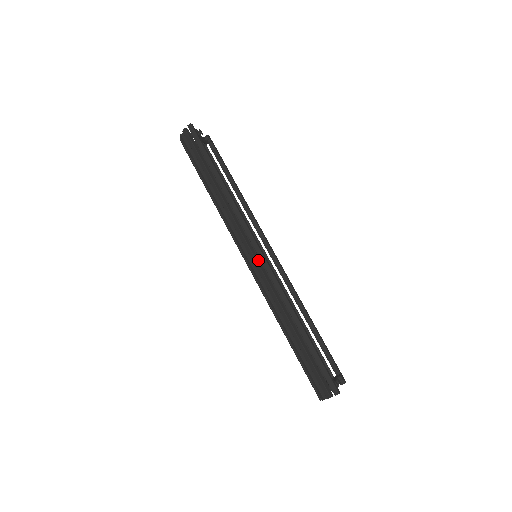
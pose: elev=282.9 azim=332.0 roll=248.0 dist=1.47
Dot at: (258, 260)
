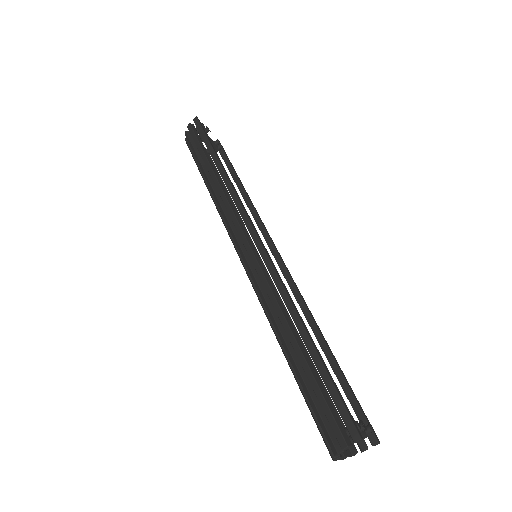
Dot at: (254, 250)
